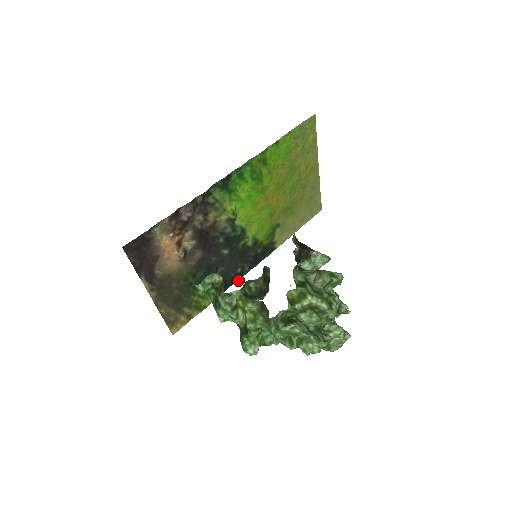
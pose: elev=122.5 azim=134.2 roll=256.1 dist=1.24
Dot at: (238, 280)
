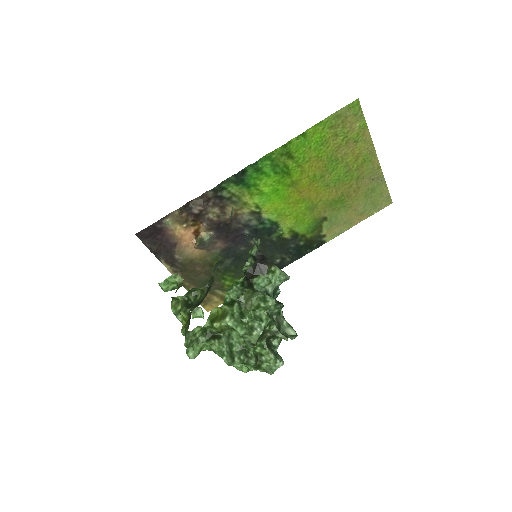
Dot at: occluded
